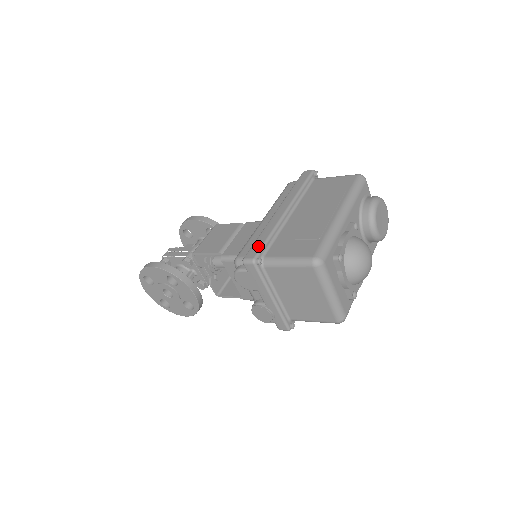
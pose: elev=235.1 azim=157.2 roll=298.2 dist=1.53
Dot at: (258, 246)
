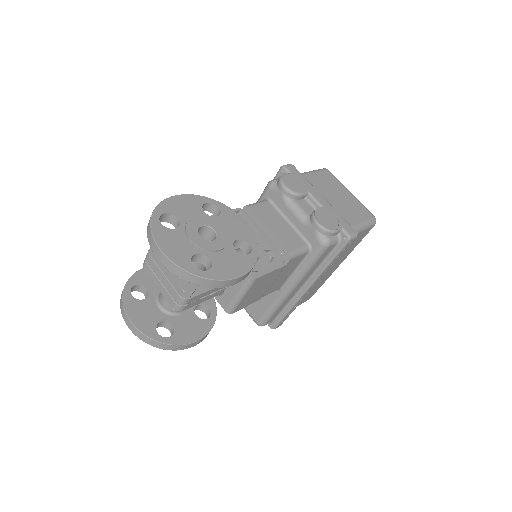
Dot at: occluded
